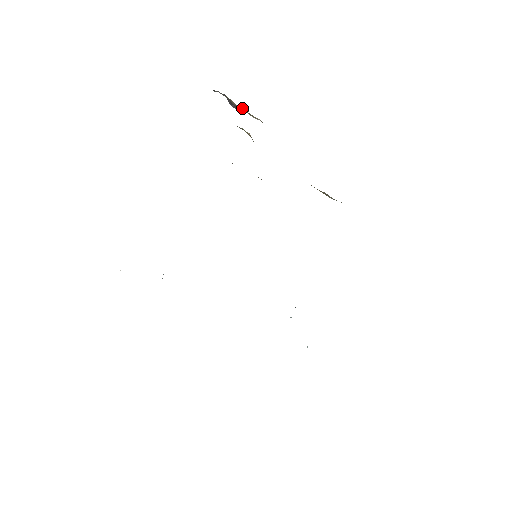
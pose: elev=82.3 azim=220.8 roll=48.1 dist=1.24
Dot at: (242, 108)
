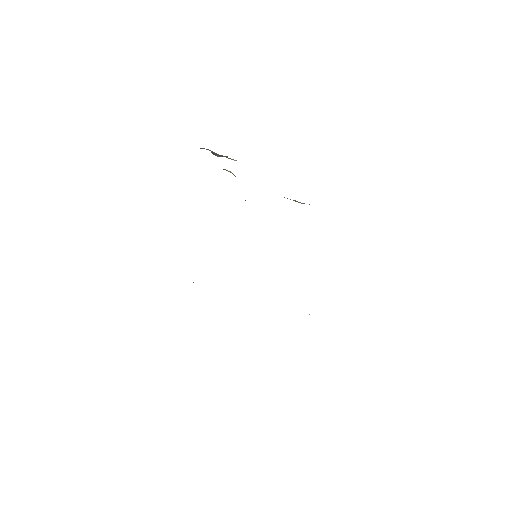
Dot at: (222, 155)
